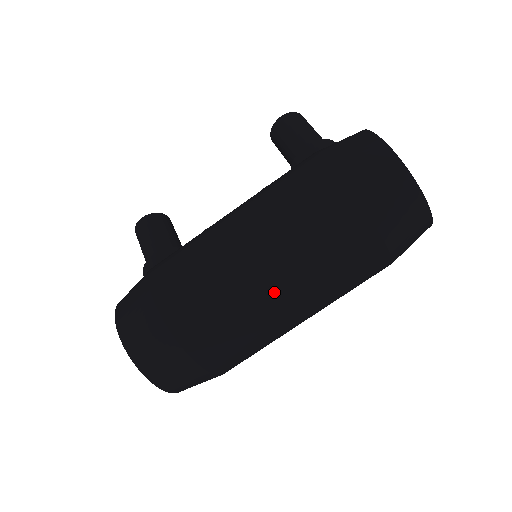
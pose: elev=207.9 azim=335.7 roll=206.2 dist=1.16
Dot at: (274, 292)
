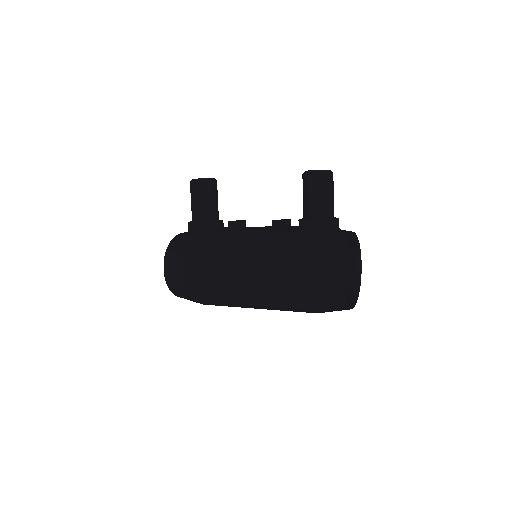
Dot at: (249, 305)
